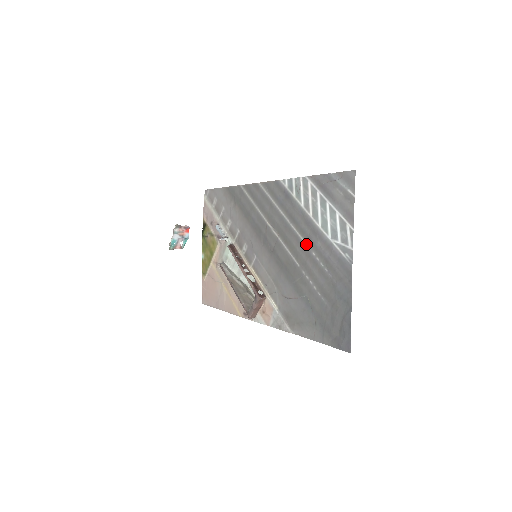
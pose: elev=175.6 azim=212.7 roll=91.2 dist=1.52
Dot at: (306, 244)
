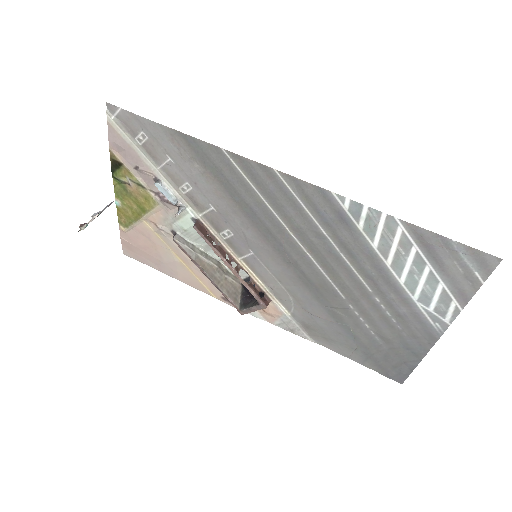
Dot at: (366, 286)
